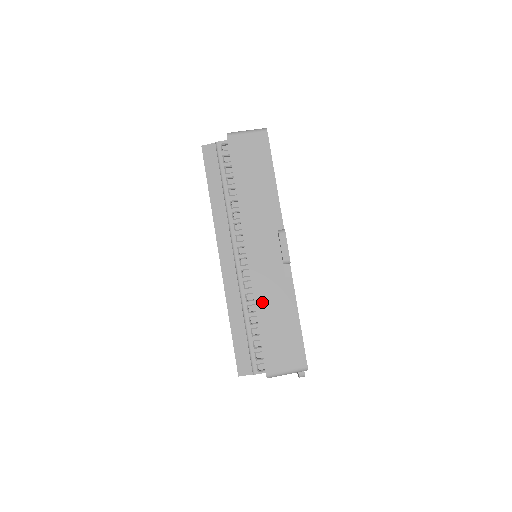
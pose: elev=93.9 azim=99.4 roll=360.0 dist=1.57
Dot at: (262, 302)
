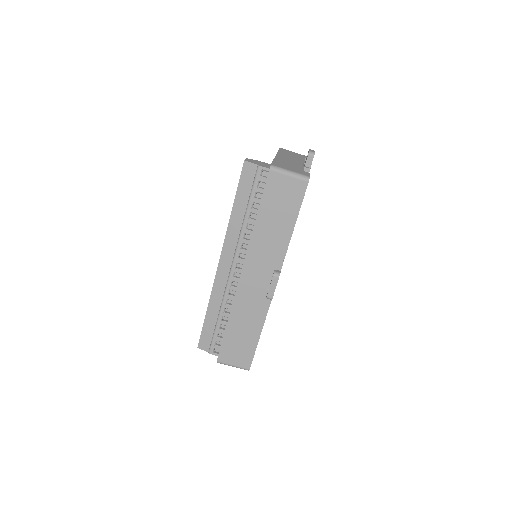
Dot at: (236, 314)
